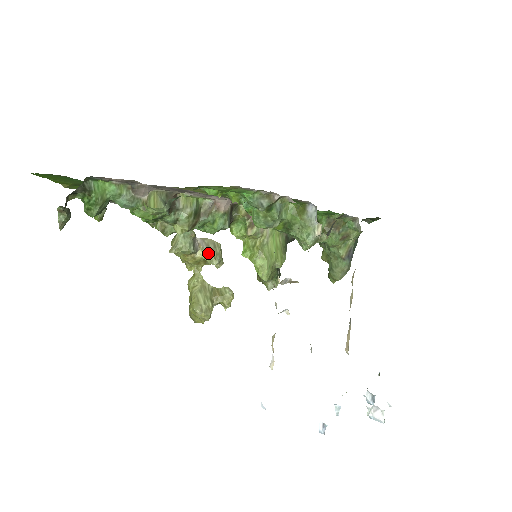
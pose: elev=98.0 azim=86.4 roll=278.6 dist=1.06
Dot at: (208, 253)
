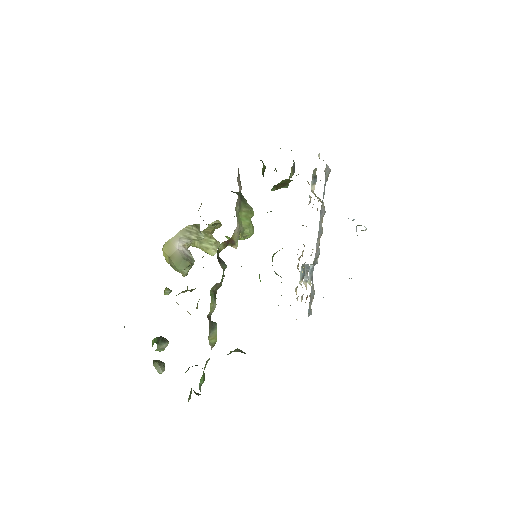
Dot at: (192, 240)
